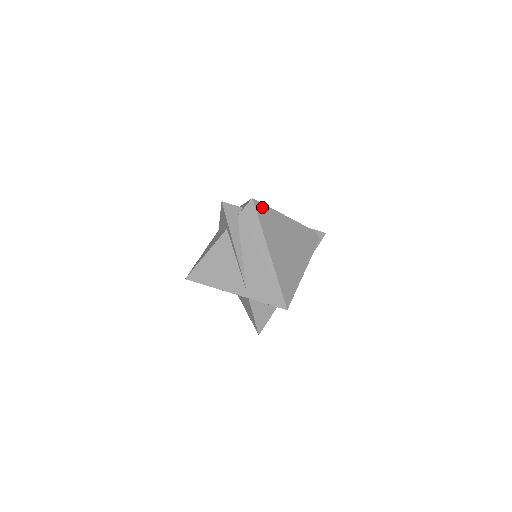
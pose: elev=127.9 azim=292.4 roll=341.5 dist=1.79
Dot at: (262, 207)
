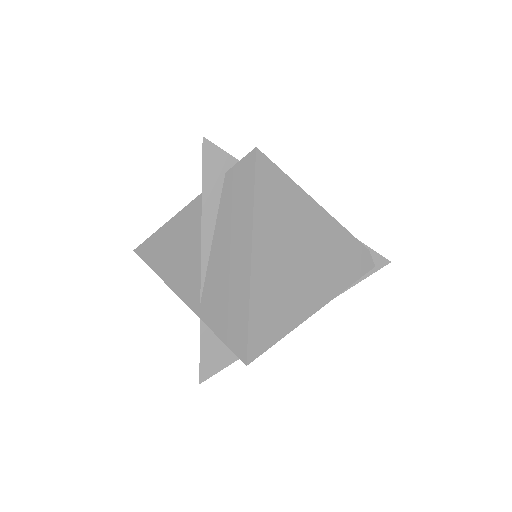
Dot at: (271, 170)
